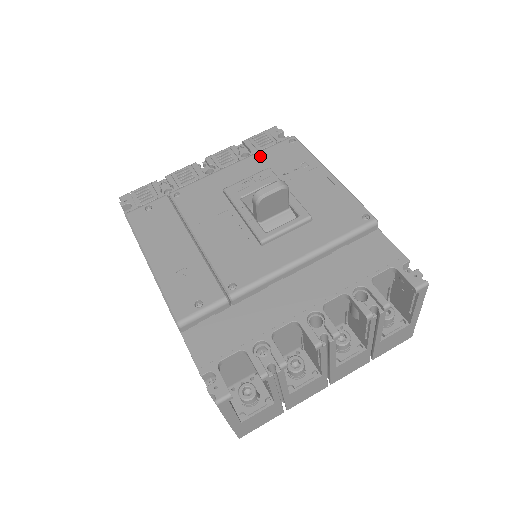
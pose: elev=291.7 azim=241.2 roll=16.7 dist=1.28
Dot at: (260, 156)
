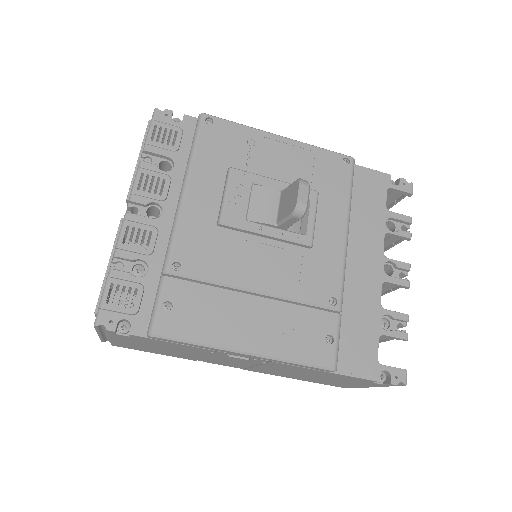
Dot at: (201, 159)
